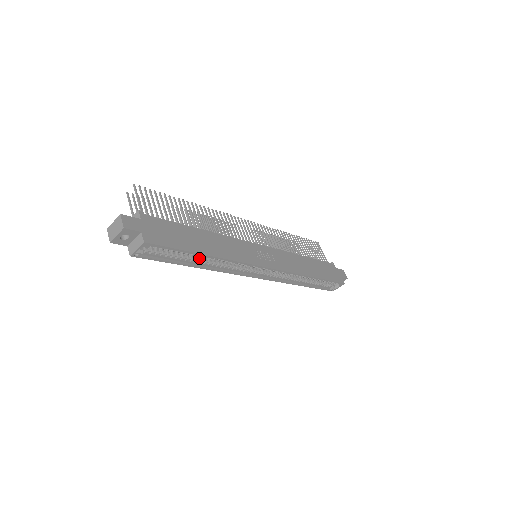
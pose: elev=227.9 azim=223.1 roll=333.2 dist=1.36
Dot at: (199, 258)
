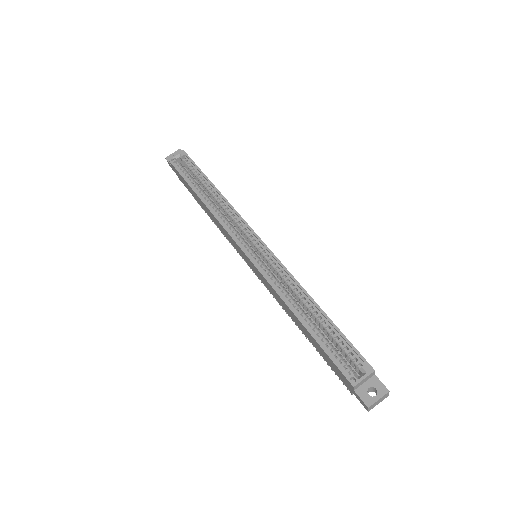
Dot at: (206, 195)
